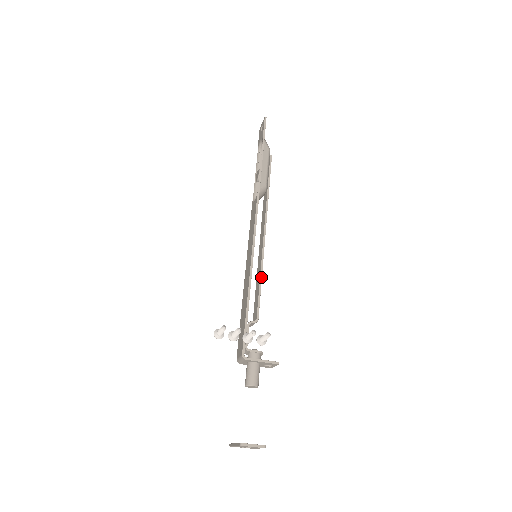
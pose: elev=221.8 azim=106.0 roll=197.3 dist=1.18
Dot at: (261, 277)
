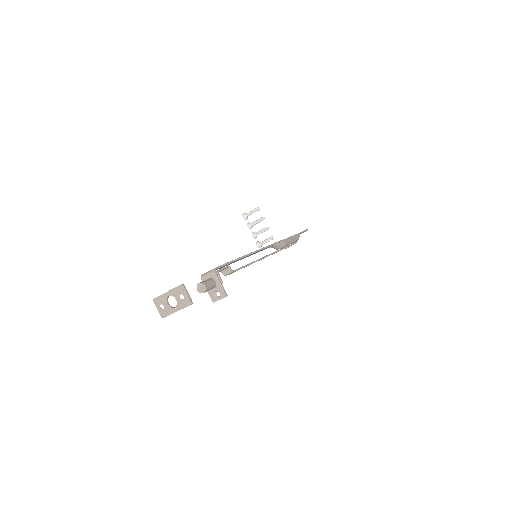
Dot at: (251, 263)
